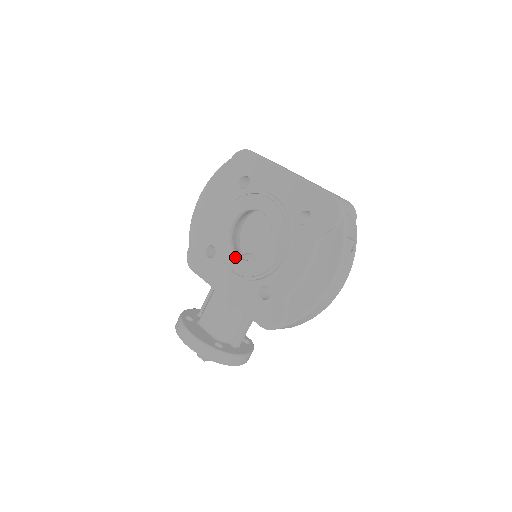
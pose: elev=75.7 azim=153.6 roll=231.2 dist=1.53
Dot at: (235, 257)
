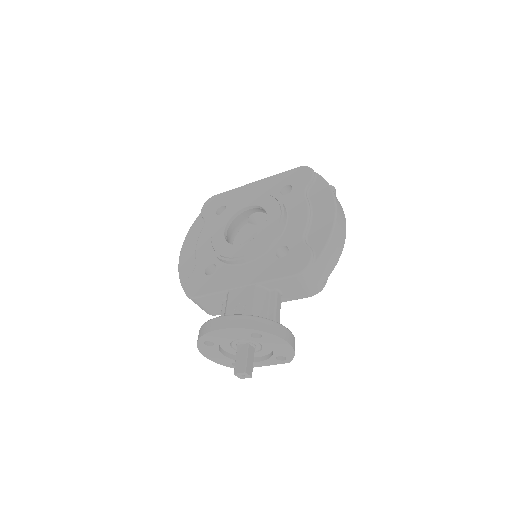
Dot at: (239, 246)
